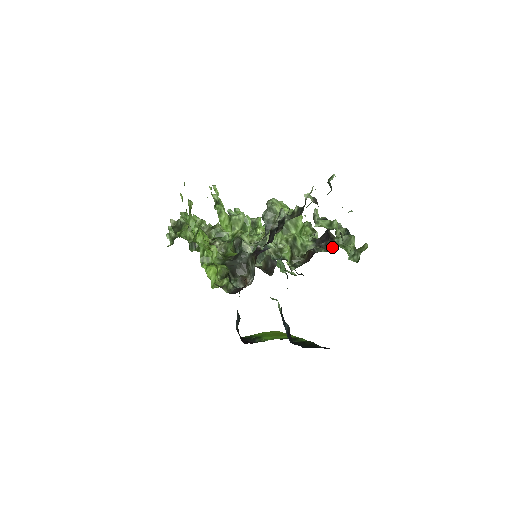
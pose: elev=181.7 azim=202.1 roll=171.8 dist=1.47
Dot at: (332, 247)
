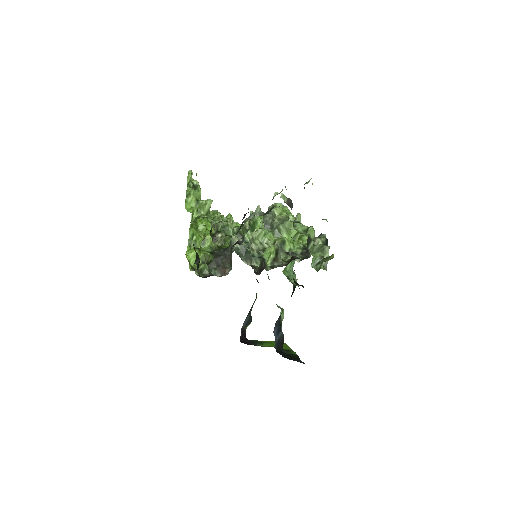
Dot at: (310, 255)
